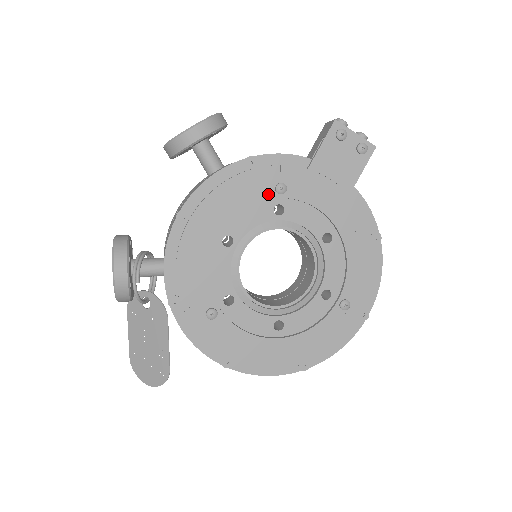
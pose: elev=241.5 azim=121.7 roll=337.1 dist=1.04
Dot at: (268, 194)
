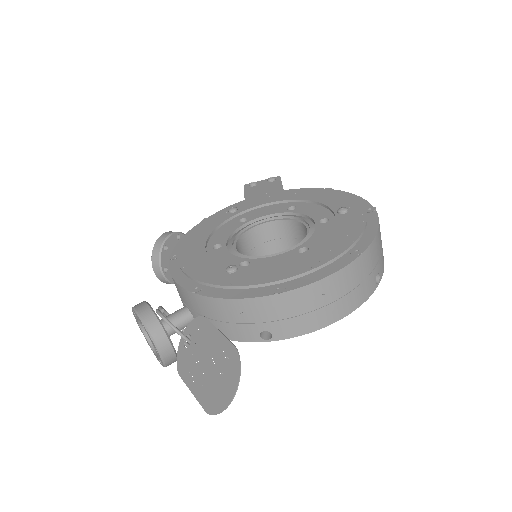
Dot at: (227, 217)
